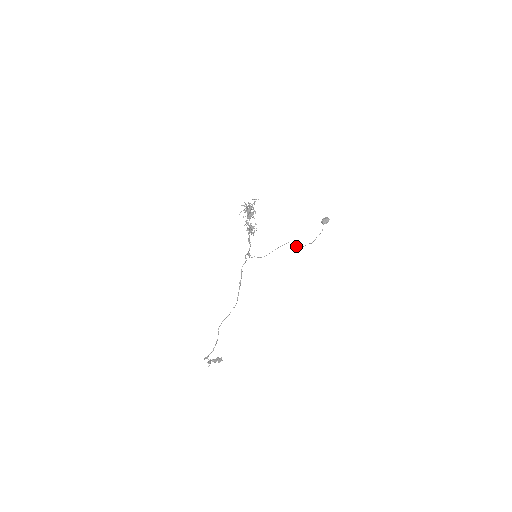
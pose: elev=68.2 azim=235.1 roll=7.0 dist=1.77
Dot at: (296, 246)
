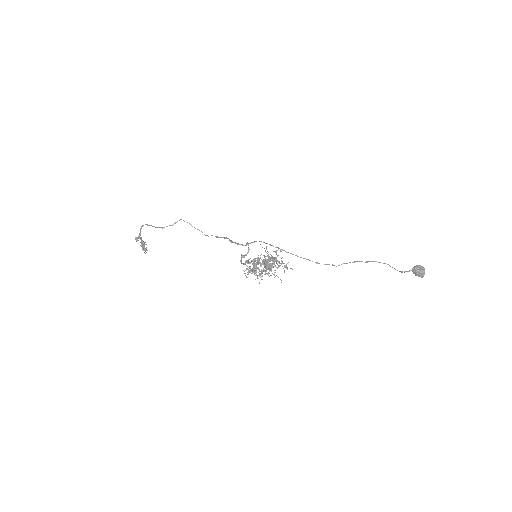
Dot at: occluded
